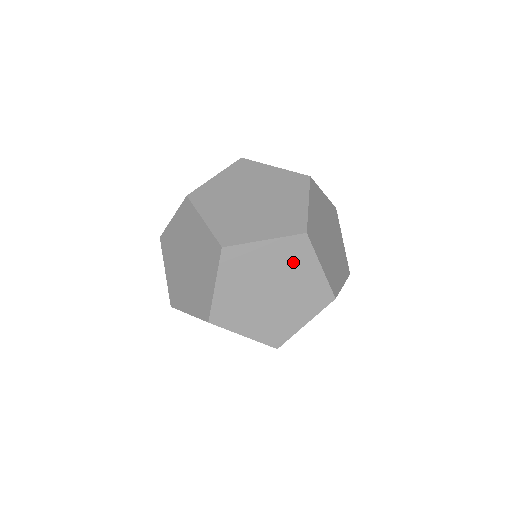
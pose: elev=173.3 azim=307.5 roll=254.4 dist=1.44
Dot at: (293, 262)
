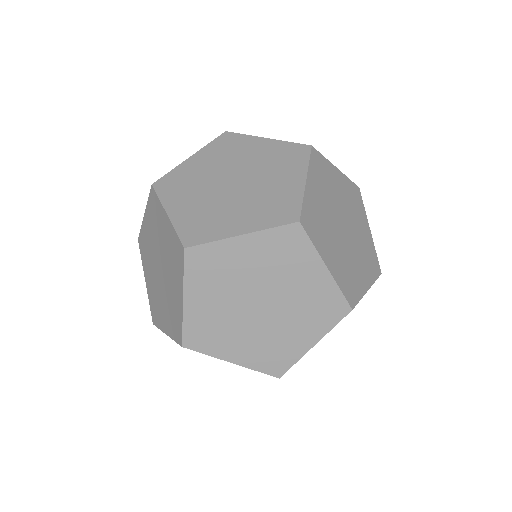
Dot at: (285, 263)
